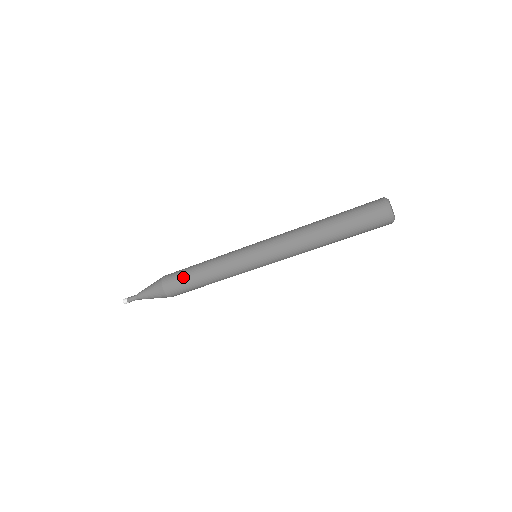
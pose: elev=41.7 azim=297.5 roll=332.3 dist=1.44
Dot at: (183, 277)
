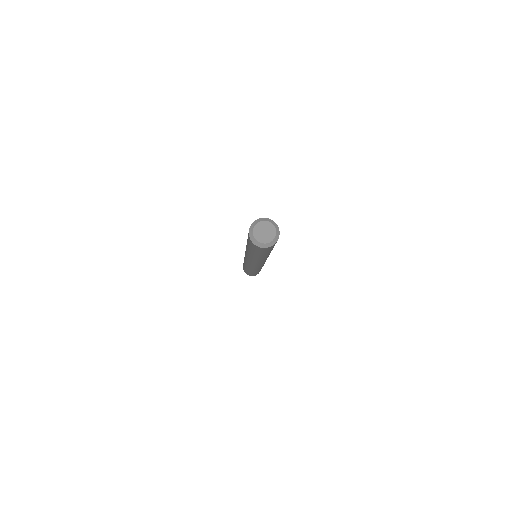
Dot at: (248, 273)
